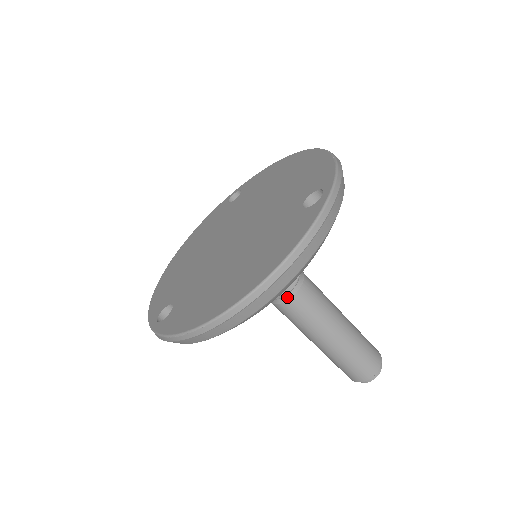
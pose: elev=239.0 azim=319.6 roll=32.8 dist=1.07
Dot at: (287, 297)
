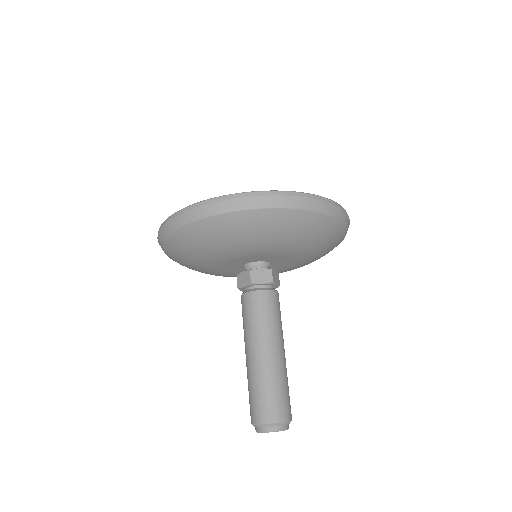
Dot at: (271, 288)
